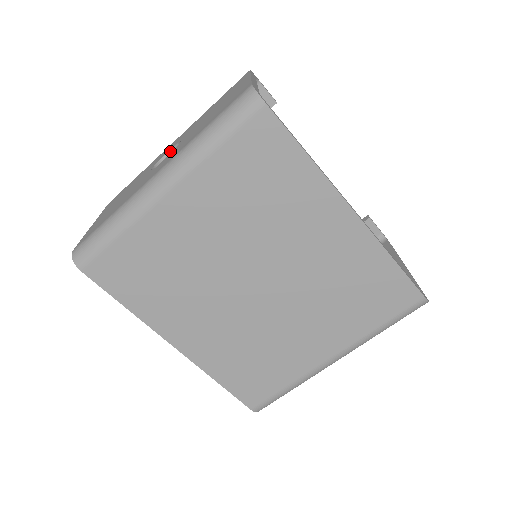
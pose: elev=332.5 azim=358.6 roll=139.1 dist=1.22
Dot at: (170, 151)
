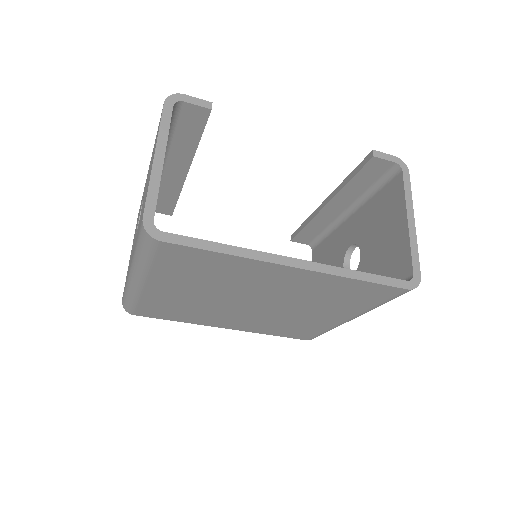
Dot at: occluded
